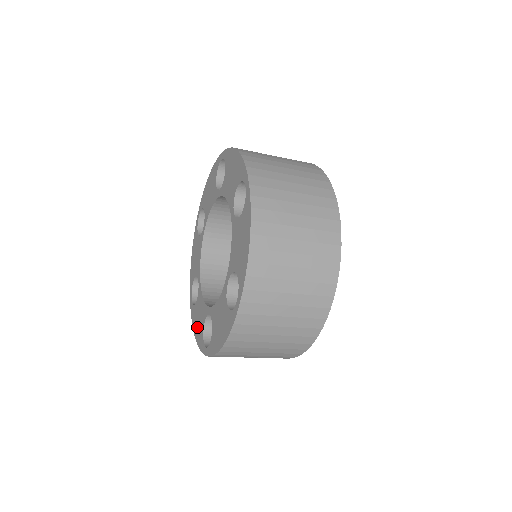
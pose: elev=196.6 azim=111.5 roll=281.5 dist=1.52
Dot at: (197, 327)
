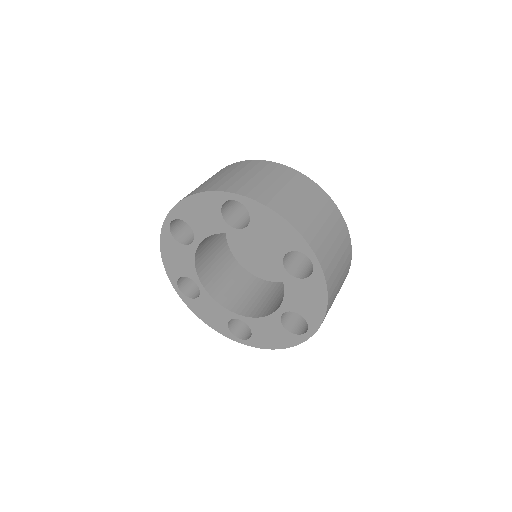
Dot at: (209, 319)
